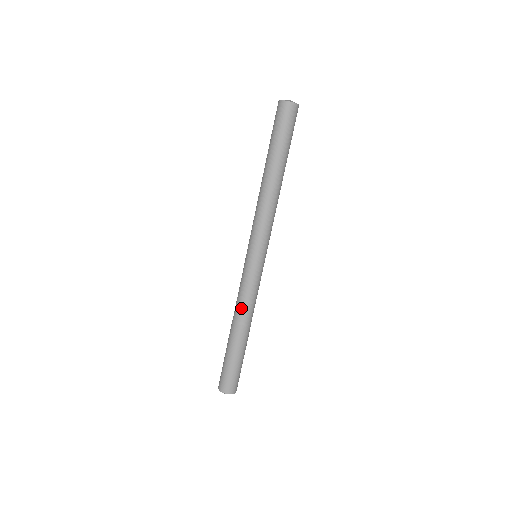
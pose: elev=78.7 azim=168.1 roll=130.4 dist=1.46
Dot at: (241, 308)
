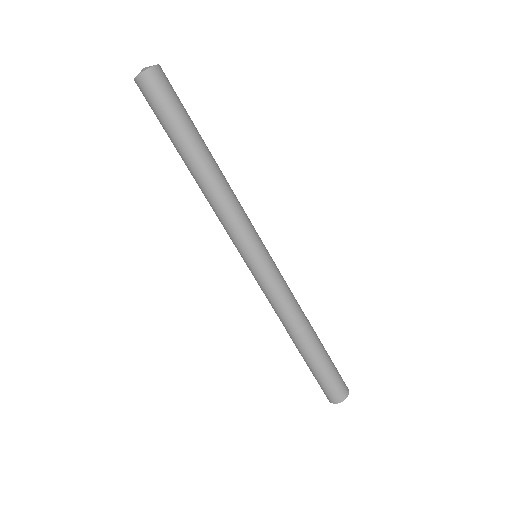
Dot at: (278, 316)
